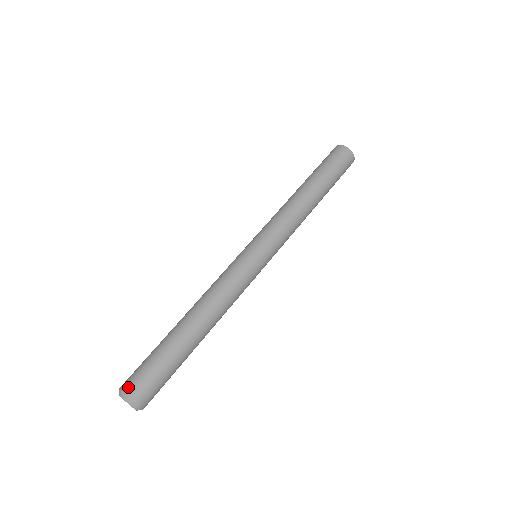
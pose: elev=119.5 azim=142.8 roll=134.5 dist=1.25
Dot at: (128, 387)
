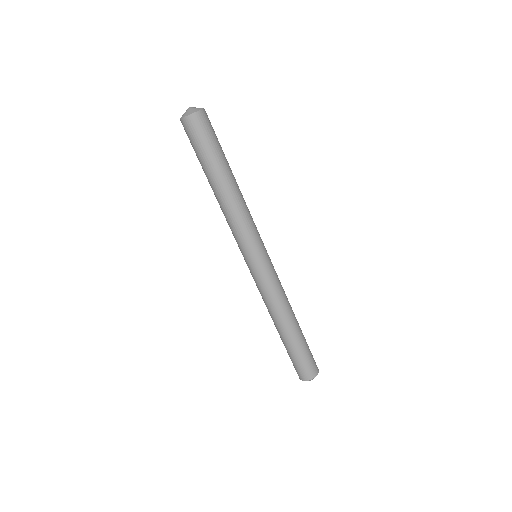
Dot at: (298, 375)
